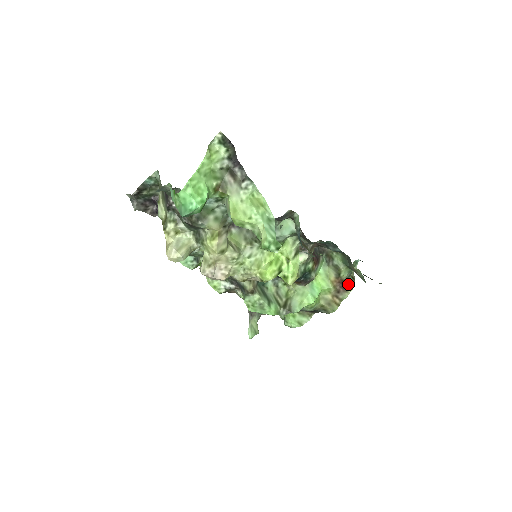
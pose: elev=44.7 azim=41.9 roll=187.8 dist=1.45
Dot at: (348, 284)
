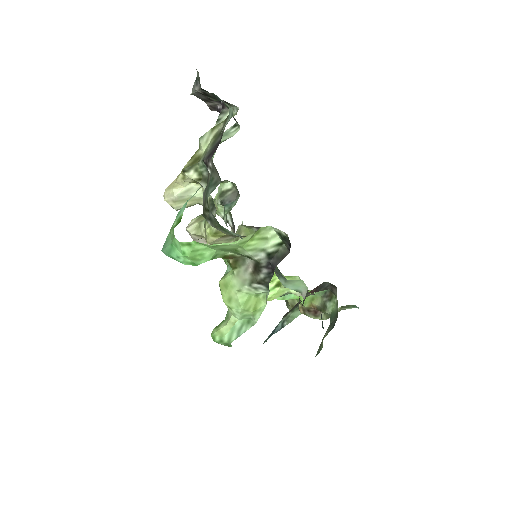
Dot at: (323, 315)
